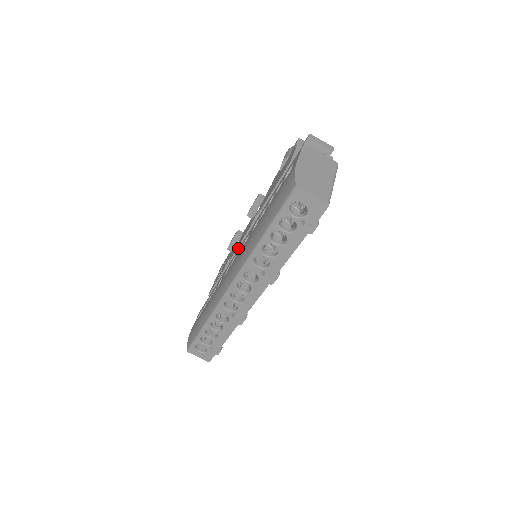
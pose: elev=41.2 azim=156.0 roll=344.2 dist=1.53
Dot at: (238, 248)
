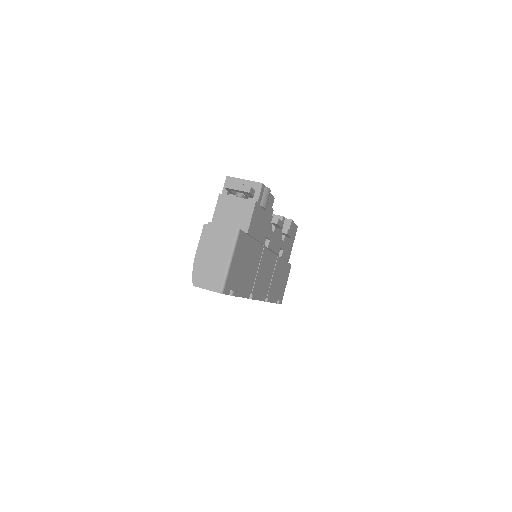
Dot at: occluded
